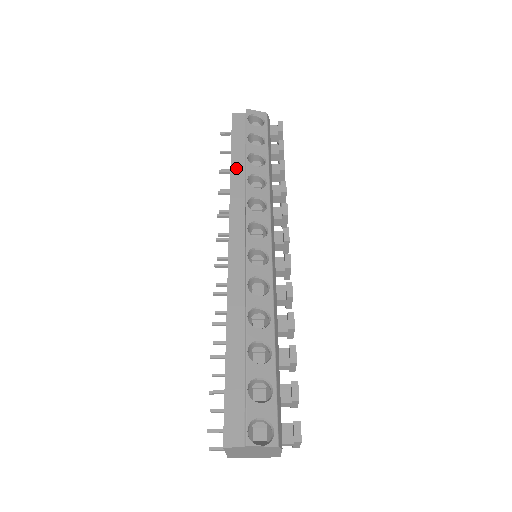
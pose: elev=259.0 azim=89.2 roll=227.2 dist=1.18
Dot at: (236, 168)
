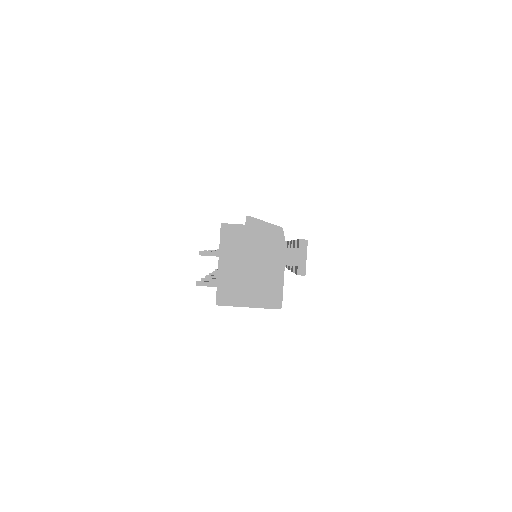
Dot at: occluded
